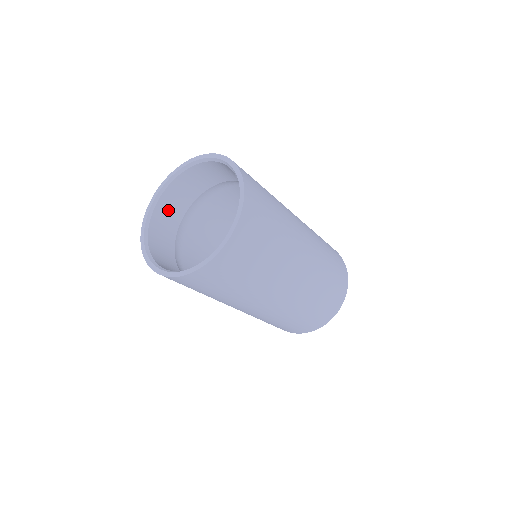
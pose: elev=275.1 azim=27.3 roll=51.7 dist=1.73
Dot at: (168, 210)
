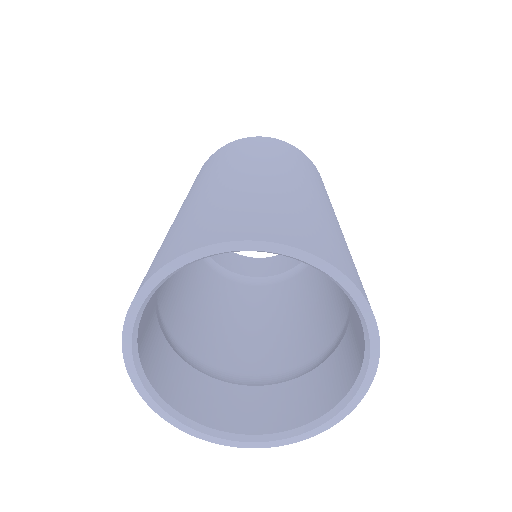
Dot at: occluded
